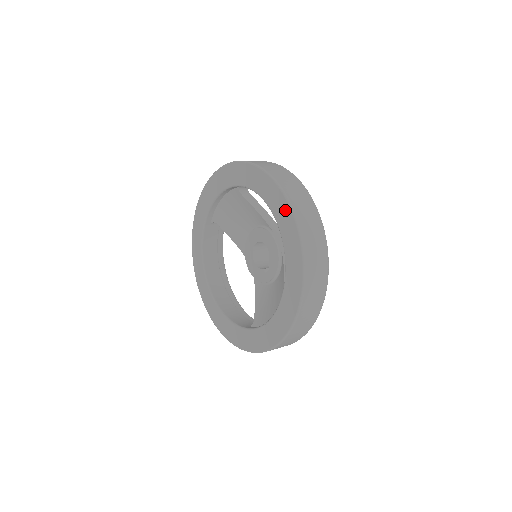
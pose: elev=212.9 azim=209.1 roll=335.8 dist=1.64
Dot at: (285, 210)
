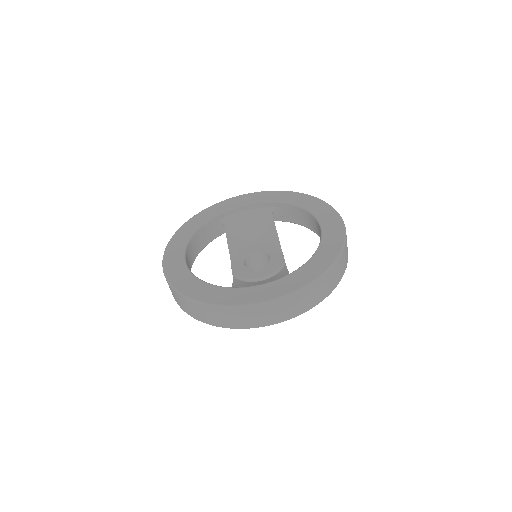
Dot at: (335, 220)
